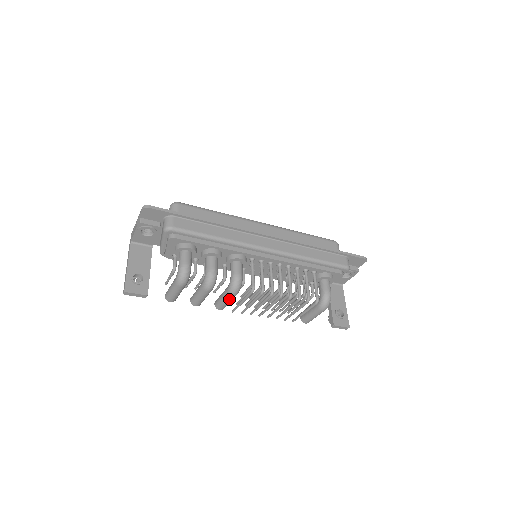
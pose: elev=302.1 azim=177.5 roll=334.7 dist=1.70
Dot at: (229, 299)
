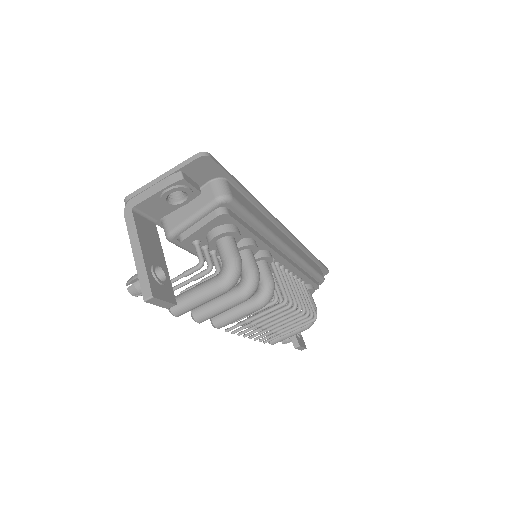
Dot at: (249, 313)
